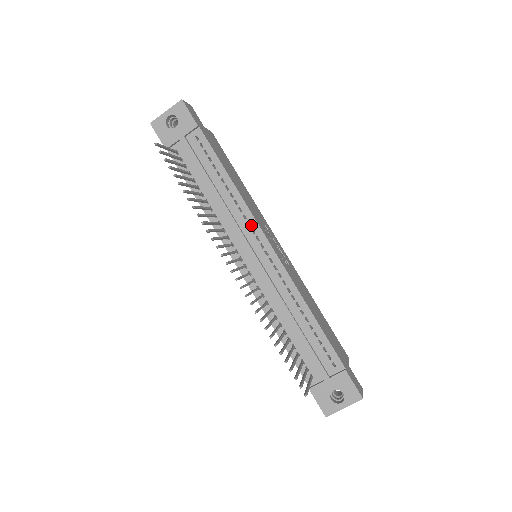
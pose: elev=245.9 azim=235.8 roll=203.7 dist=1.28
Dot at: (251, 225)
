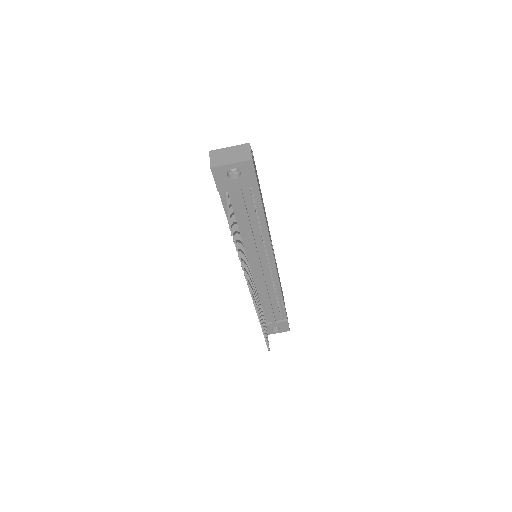
Dot at: (267, 251)
